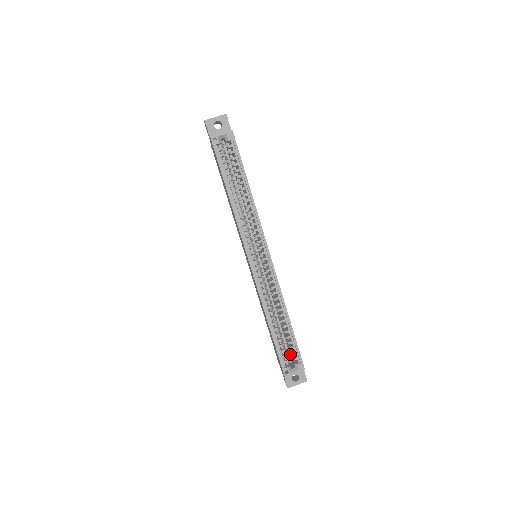
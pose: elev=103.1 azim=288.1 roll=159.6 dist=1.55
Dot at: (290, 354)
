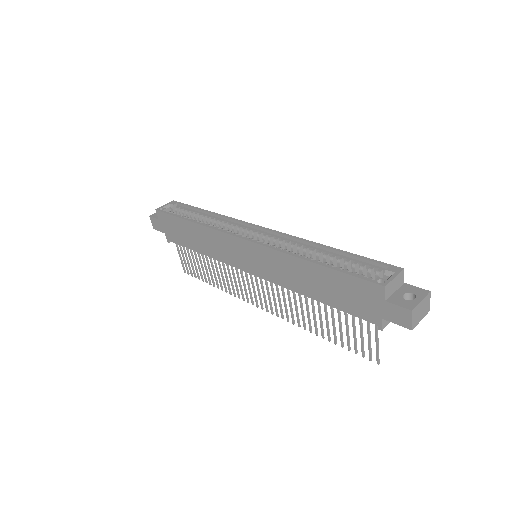
Dot at: occluded
